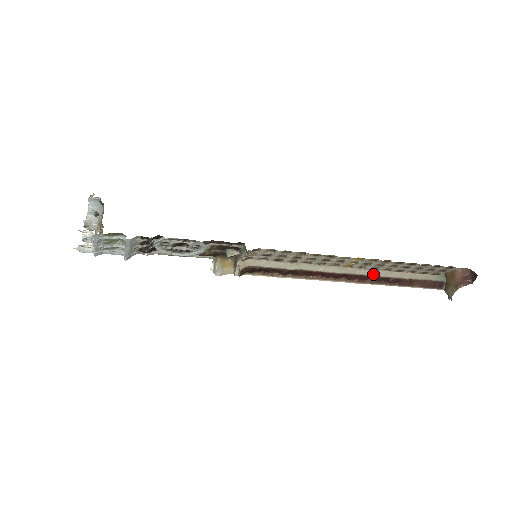
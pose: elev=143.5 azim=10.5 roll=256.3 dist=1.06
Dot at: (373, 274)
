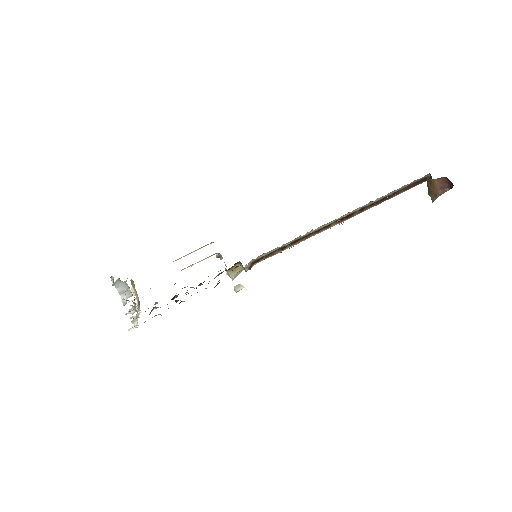
Dot at: (358, 209)
